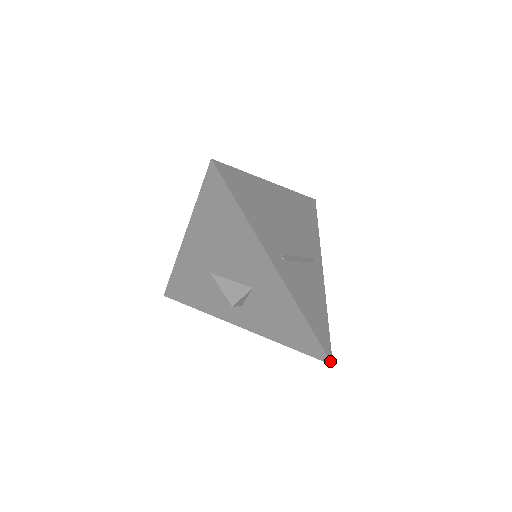
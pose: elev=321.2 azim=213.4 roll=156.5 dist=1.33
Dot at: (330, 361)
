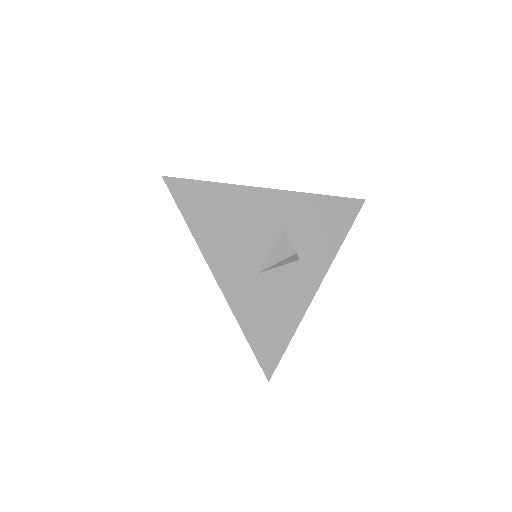
Dot at: (361, 199)
